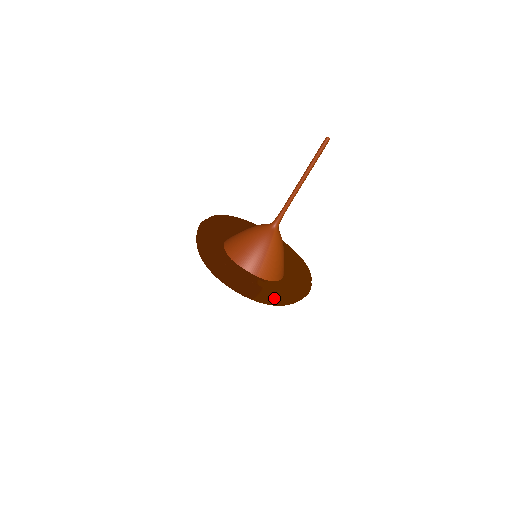
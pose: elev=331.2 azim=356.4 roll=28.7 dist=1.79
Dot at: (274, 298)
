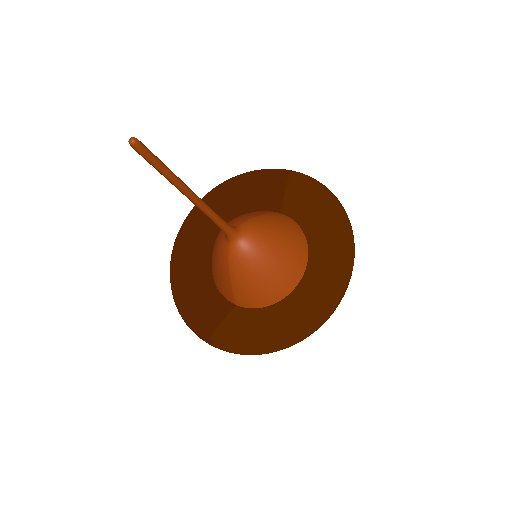
Dot at: (236, 353)
